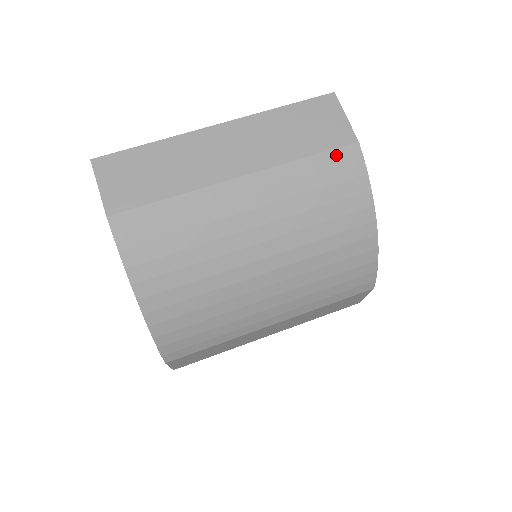
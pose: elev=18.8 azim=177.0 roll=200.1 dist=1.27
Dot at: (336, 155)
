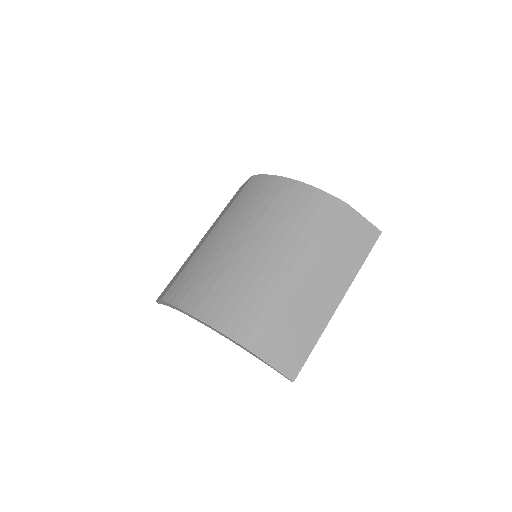
Dot at: (246, 187)
